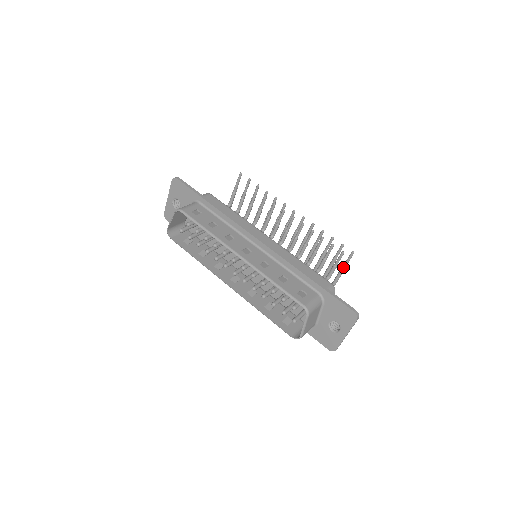
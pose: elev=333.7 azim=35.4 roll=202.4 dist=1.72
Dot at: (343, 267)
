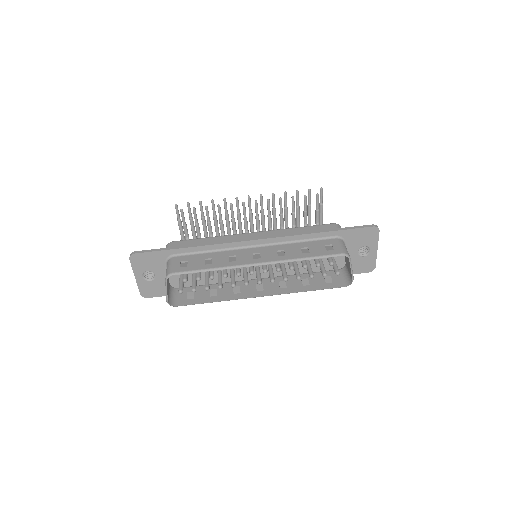
Dot at: (321, 206)
